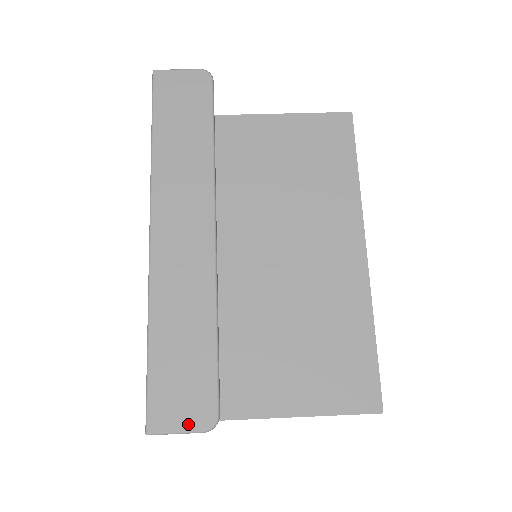
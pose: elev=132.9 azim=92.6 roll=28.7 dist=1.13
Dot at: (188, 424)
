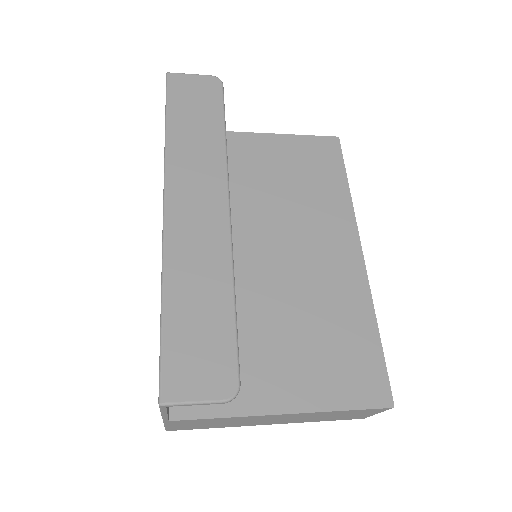
Dot at: (207, 393)
